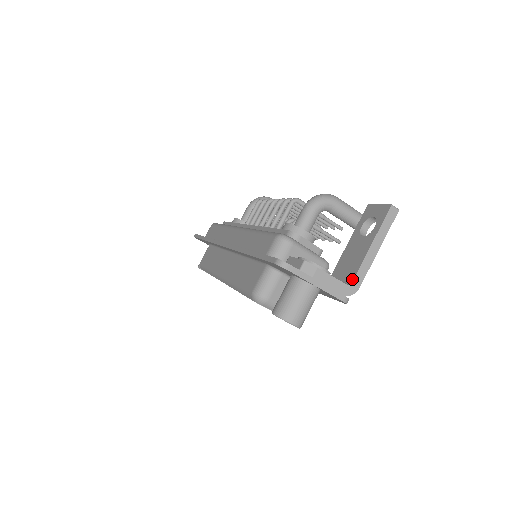
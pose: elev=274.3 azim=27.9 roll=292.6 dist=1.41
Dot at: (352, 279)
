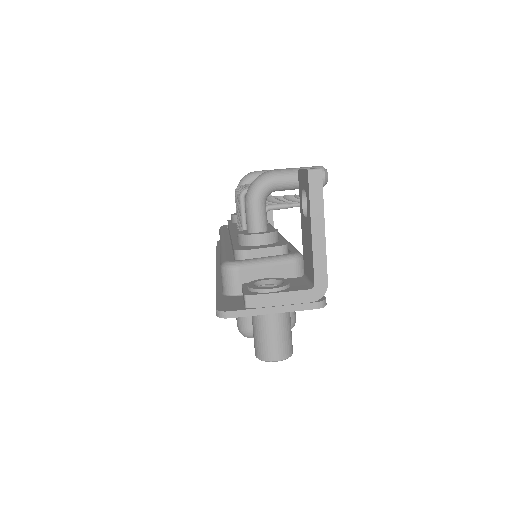
Dot at: (313, 279)
